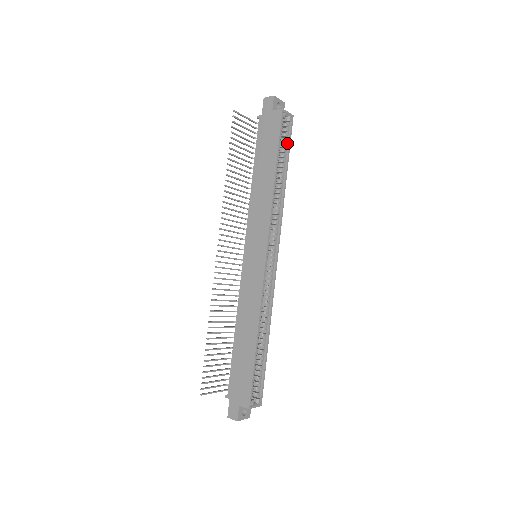
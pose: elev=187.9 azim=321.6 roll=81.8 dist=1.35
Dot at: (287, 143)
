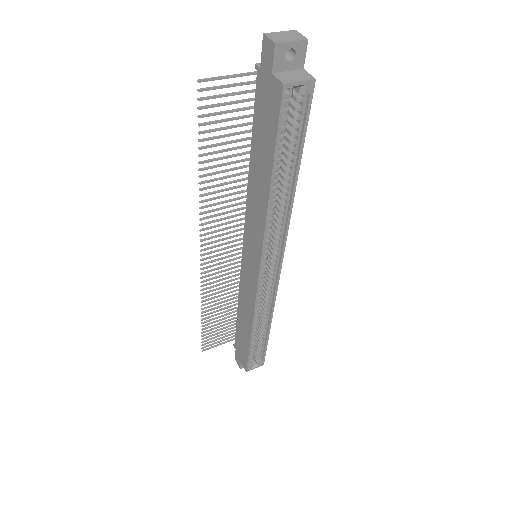
Dot at: (301, 127)
